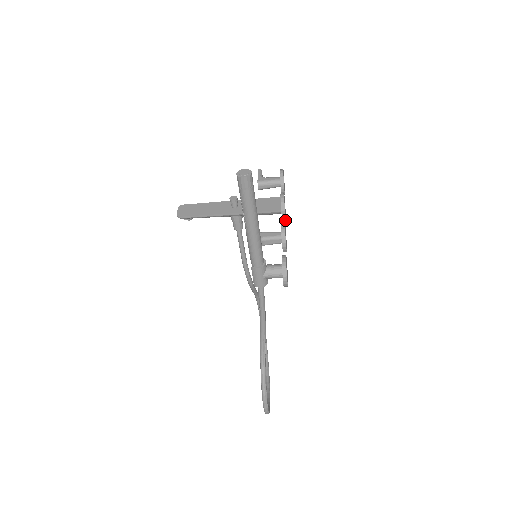
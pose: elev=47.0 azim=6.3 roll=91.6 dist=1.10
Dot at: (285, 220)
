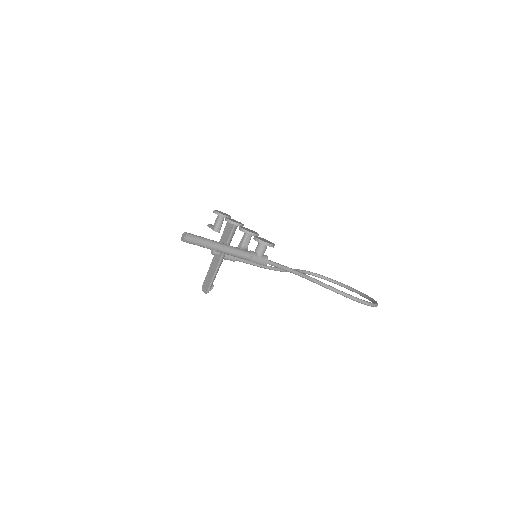
Dot at: (243, 225)
